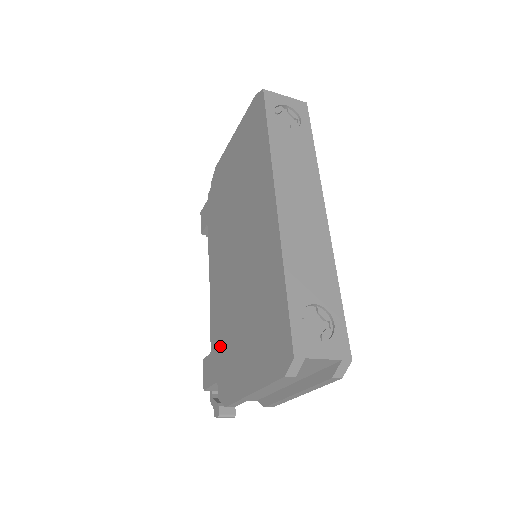
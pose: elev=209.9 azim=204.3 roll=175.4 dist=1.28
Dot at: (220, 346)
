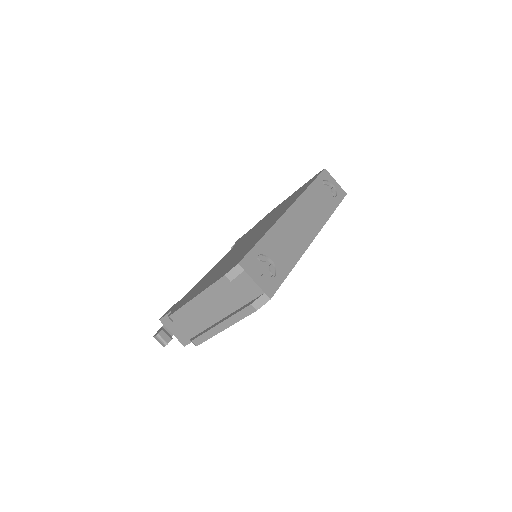
Dot at: (193, 290)
